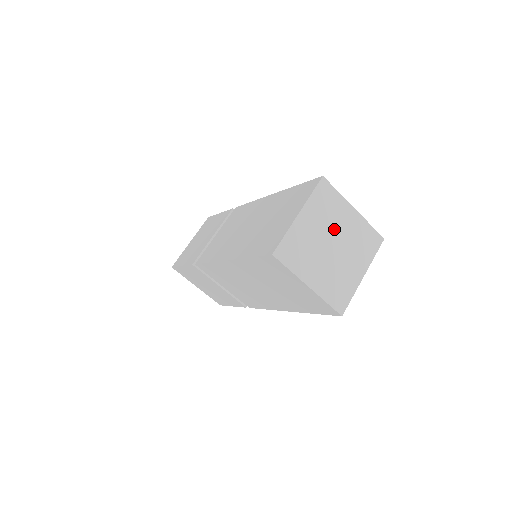
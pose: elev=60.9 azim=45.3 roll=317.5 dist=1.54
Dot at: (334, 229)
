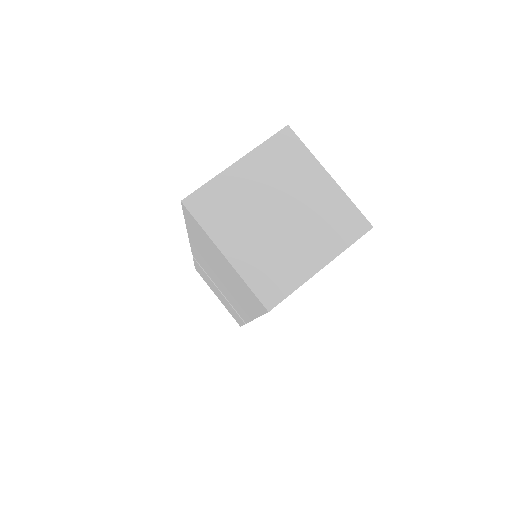
Dot at: (288, 193)
